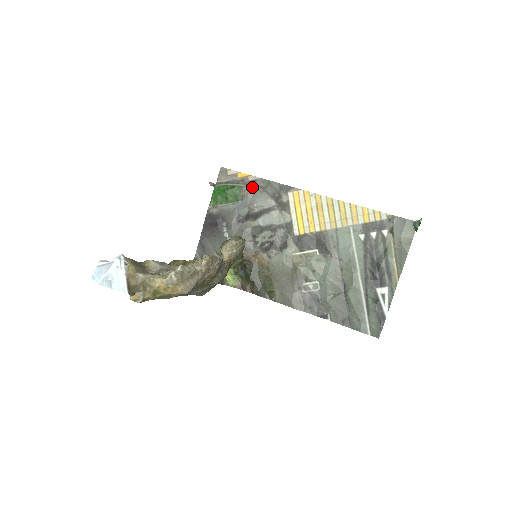
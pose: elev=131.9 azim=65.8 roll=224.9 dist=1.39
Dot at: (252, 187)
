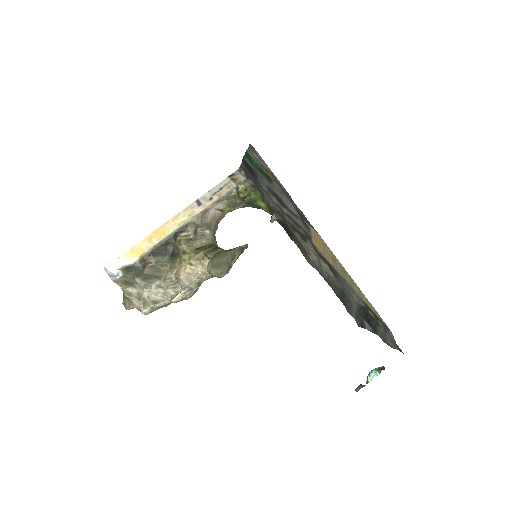
Dot at: (279, 186)
